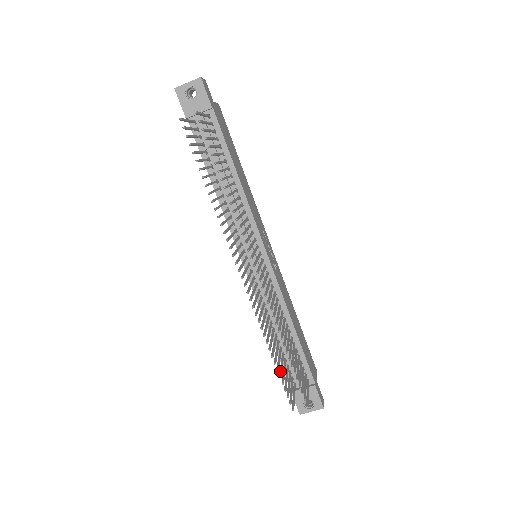
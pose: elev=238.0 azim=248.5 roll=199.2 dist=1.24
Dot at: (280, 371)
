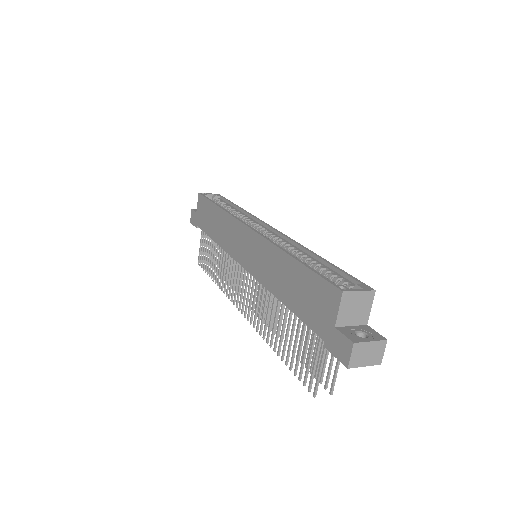
Dot at: occluded
